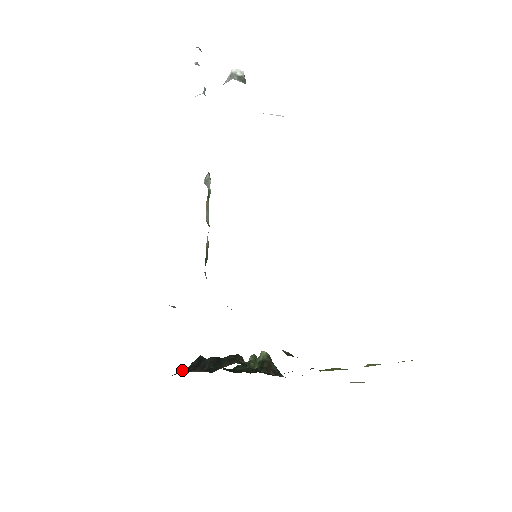
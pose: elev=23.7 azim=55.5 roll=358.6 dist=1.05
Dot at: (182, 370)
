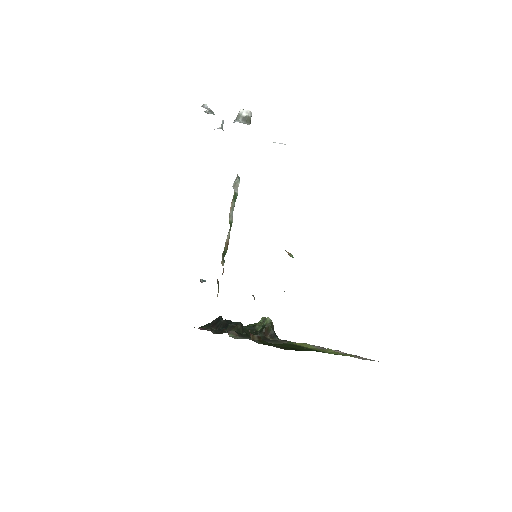
Dot at: (205, 325)
